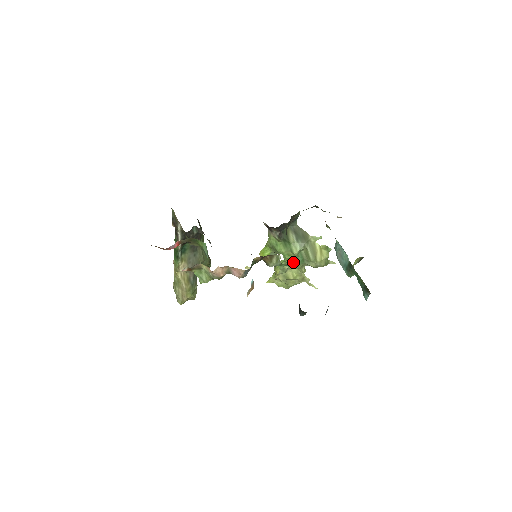
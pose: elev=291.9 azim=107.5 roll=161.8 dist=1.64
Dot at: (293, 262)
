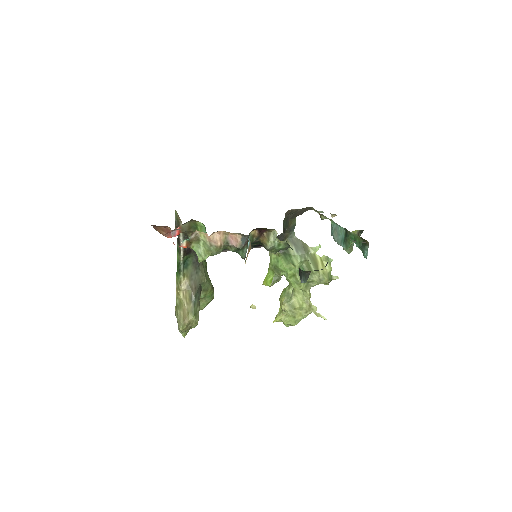
Dot at: (296, 277)
